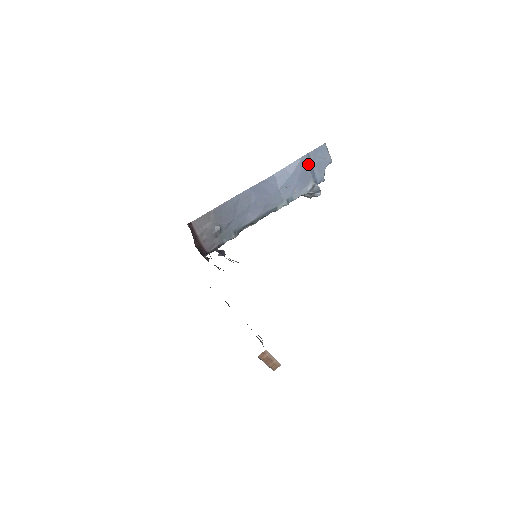
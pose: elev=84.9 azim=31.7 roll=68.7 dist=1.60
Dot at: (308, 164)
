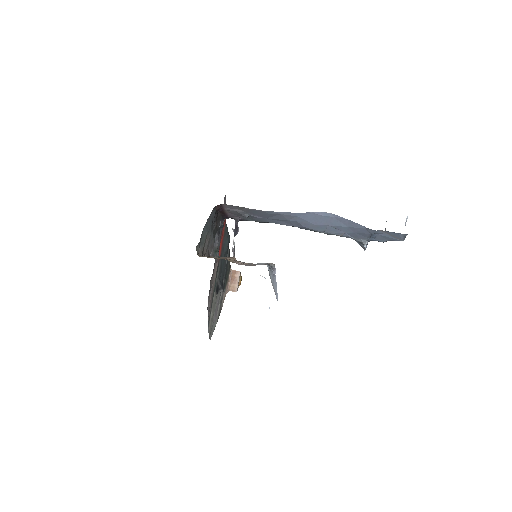
Dot at: (371, 233)
